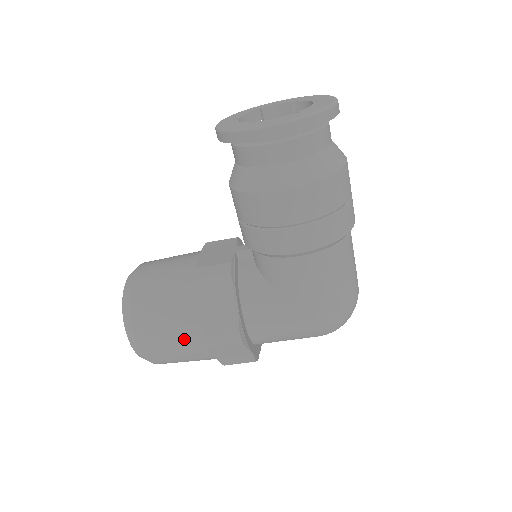
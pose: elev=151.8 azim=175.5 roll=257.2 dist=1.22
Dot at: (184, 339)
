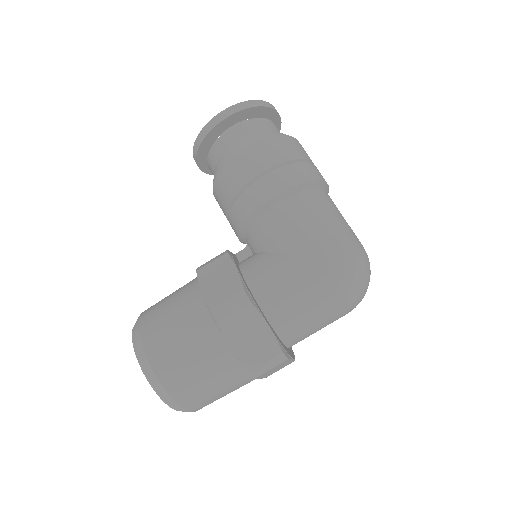
Dot at: (193, 329)
